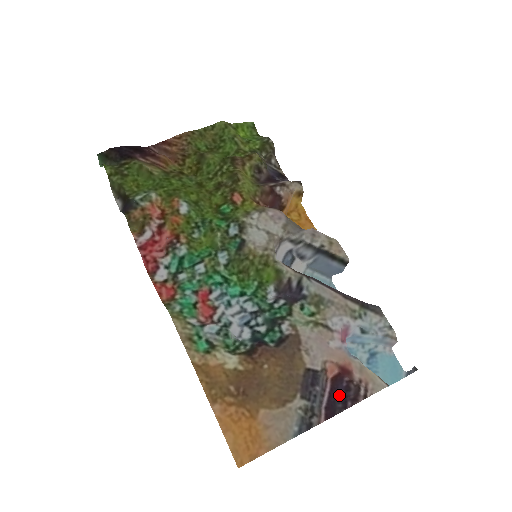
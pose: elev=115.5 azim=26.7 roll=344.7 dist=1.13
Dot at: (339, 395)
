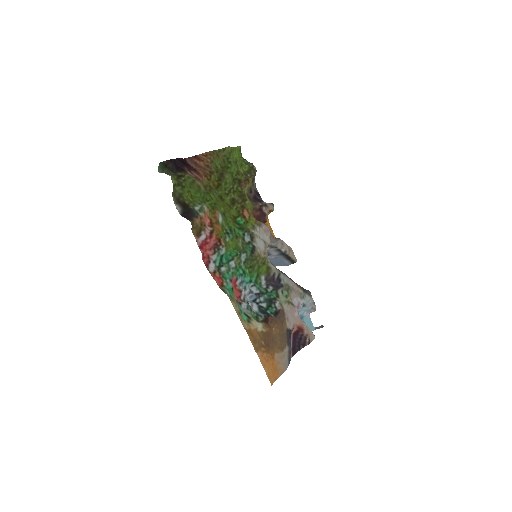
Dot at: (296, 342)
